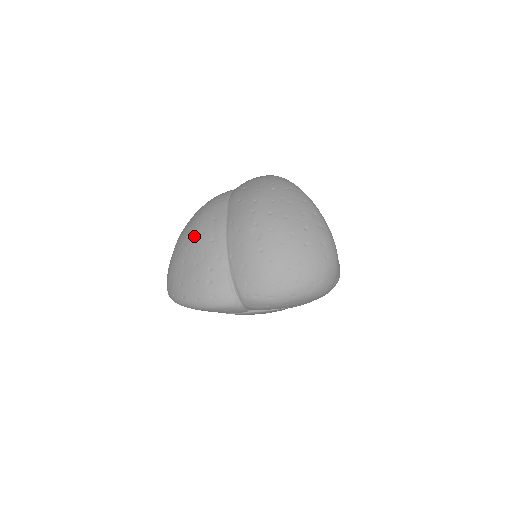
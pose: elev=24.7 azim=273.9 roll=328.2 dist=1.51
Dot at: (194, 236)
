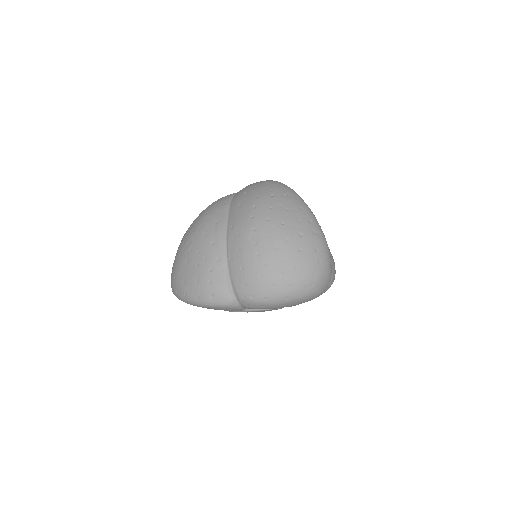
Dot at: (197, 238)
